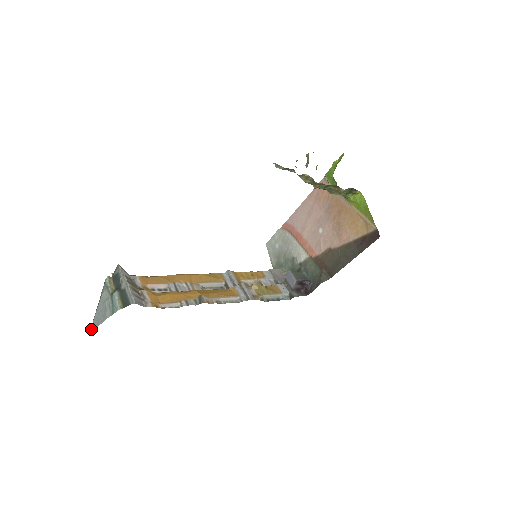
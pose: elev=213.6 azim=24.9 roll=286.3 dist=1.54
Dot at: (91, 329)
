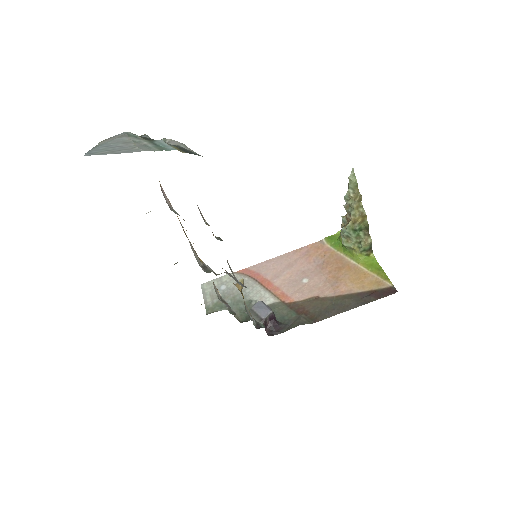
Dot at: (88, 153)
